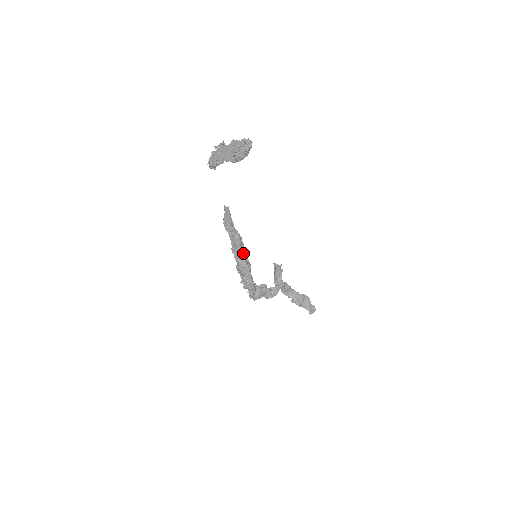
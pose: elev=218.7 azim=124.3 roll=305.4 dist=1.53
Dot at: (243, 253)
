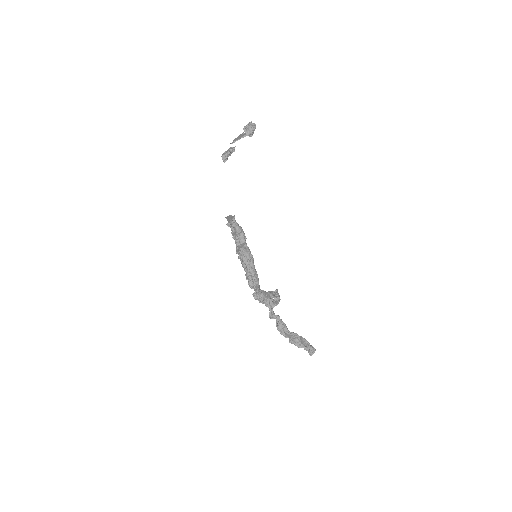
Dot at: (246, 244)
